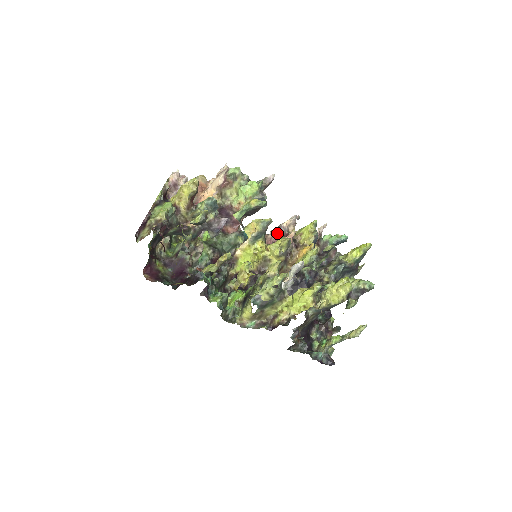
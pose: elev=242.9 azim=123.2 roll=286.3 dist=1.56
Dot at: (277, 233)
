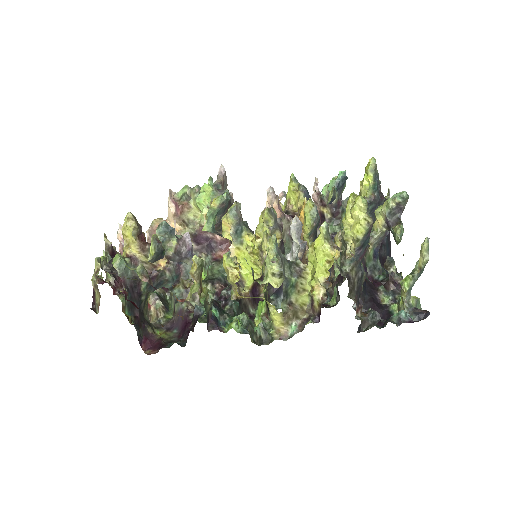
Dot at: occluded
